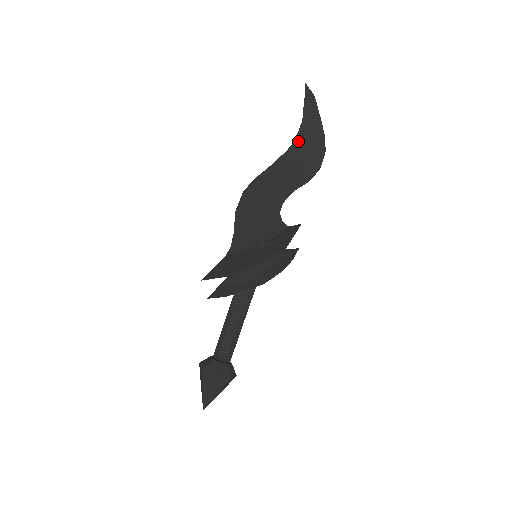
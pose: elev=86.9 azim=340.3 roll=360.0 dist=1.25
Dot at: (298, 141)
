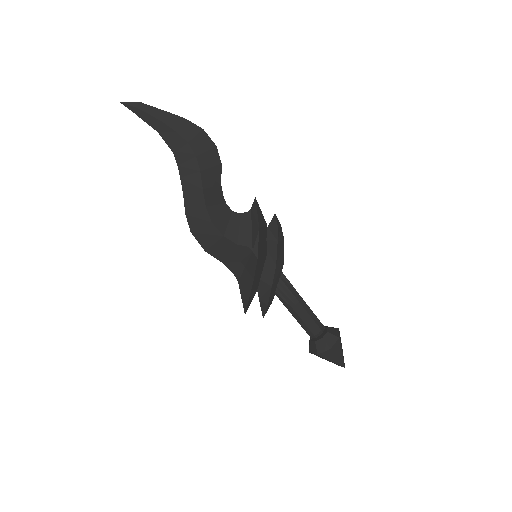
Dot at: (176, 150)
